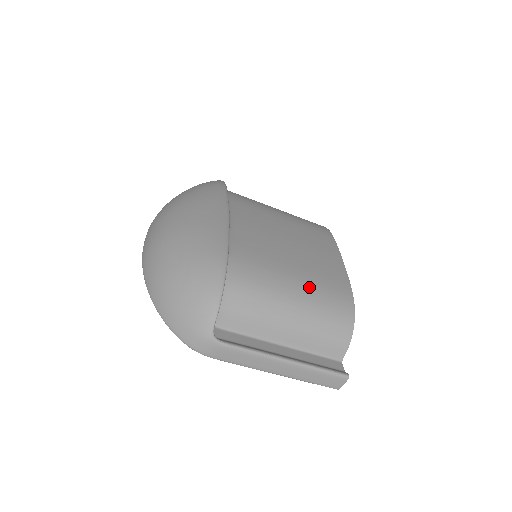
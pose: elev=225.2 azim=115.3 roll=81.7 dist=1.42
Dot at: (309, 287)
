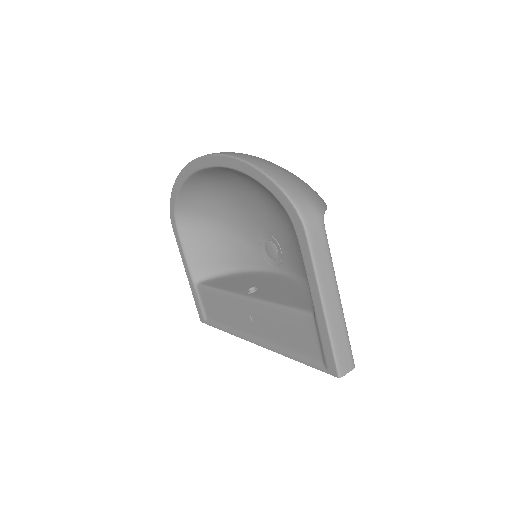
Dot at: occluded
